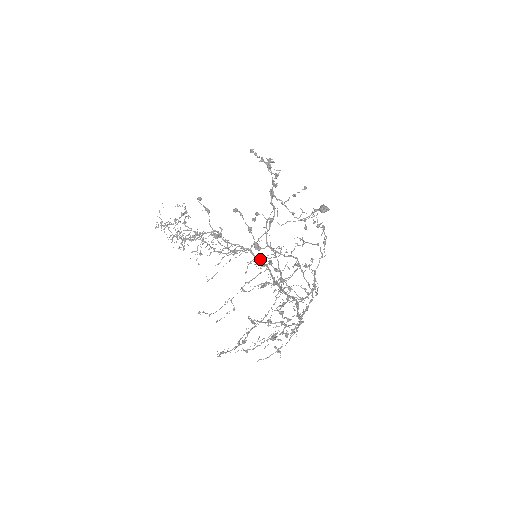
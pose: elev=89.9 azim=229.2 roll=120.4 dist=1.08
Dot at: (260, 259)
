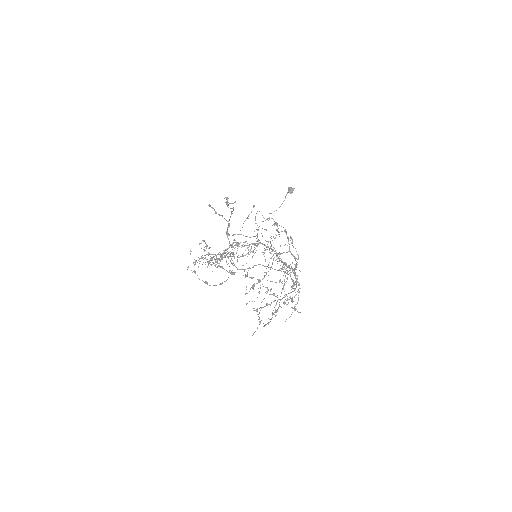
Dot at: occluded
